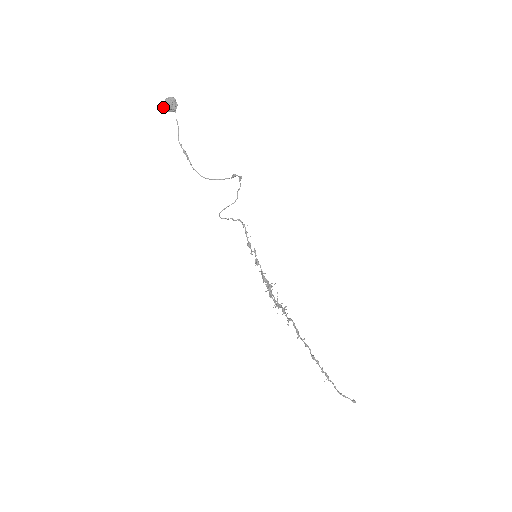
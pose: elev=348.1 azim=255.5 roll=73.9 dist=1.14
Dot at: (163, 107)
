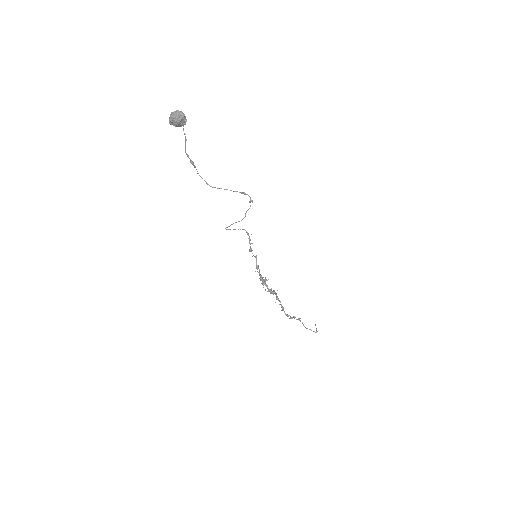
Dot at: (169, 122)
